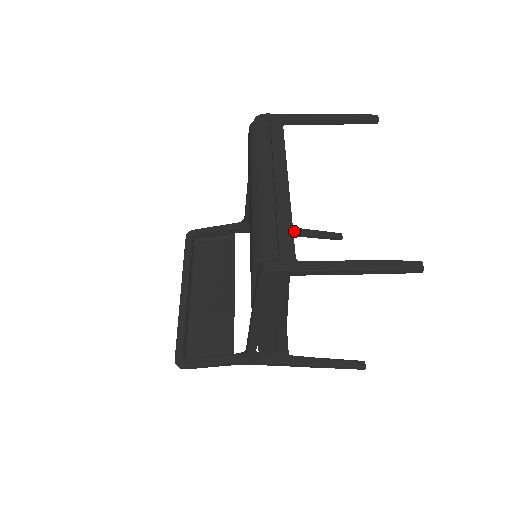
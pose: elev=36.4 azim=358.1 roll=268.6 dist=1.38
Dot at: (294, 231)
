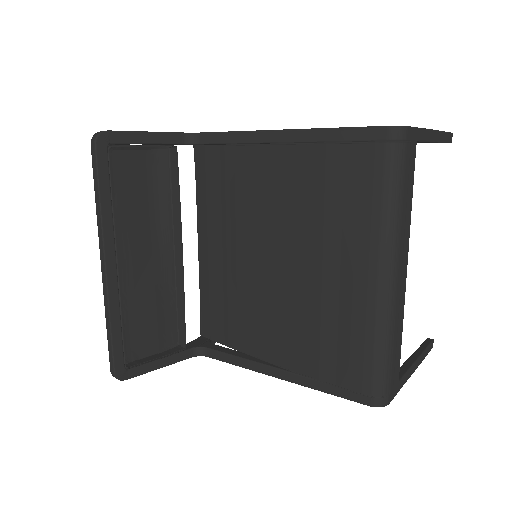
Dot at: occluded
